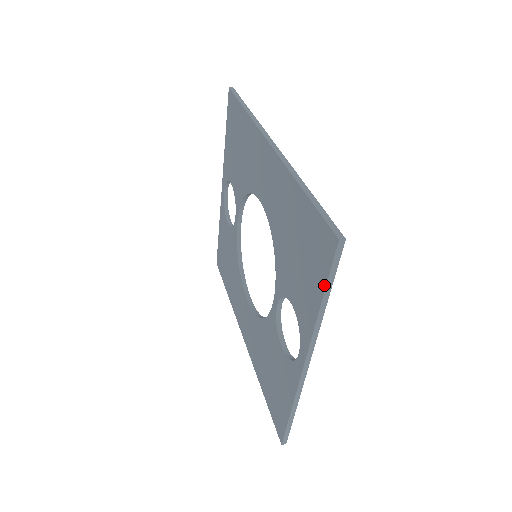
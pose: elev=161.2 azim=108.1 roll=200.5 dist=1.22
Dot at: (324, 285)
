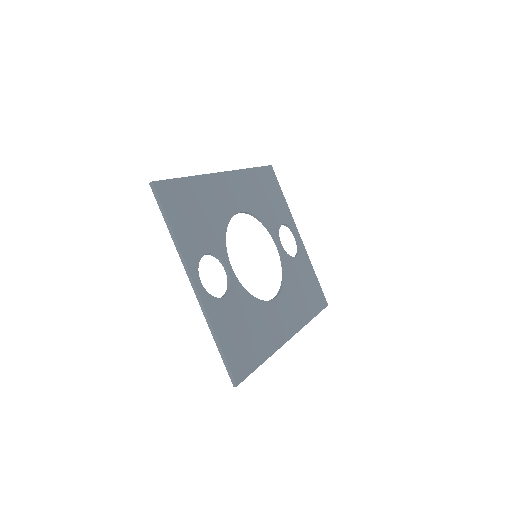
Dot at: (164, 216)
